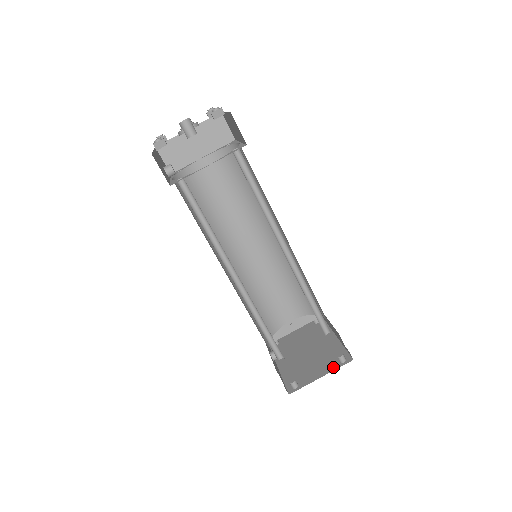
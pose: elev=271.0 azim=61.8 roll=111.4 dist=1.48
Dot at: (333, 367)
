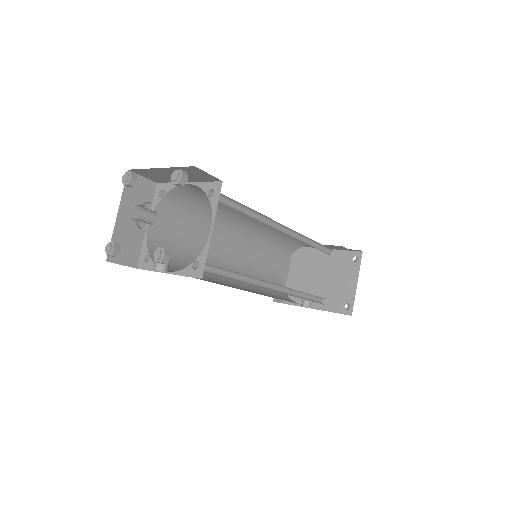
Dot at: (356, 270)
